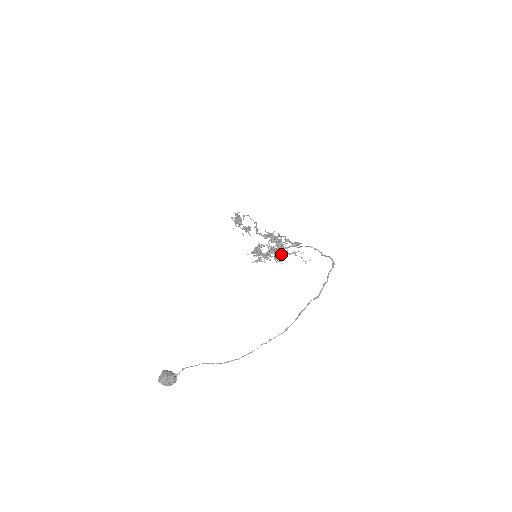
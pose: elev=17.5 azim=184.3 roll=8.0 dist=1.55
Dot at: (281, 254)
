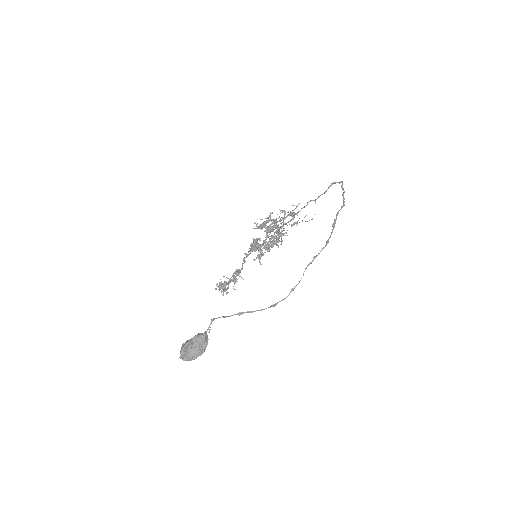
Dot at: occluded
